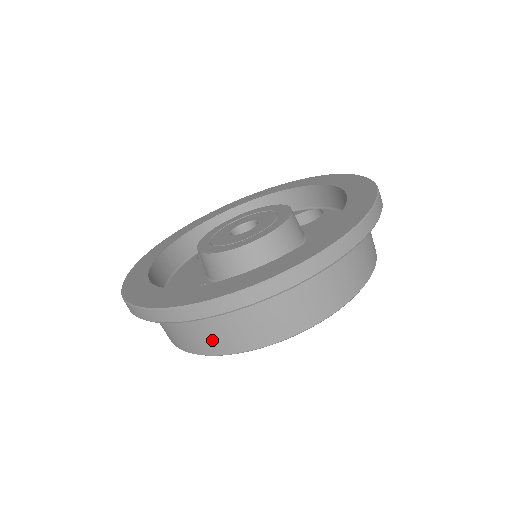
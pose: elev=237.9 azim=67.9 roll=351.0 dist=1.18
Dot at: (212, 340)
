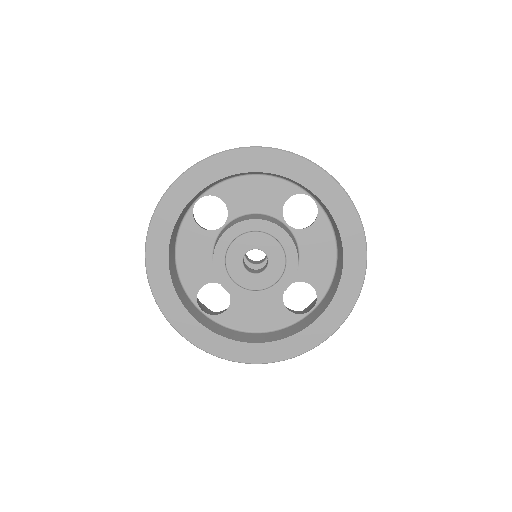
Dot at: occluded
